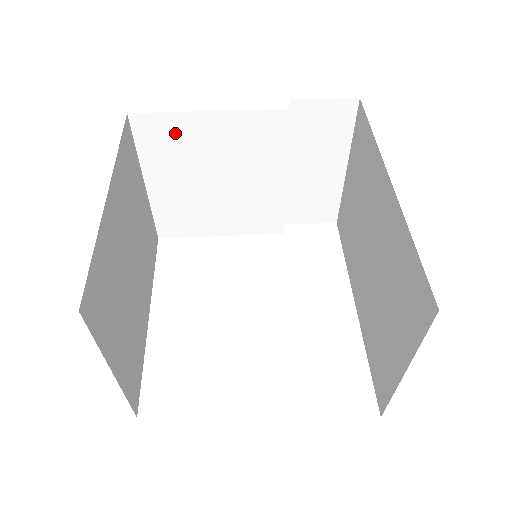
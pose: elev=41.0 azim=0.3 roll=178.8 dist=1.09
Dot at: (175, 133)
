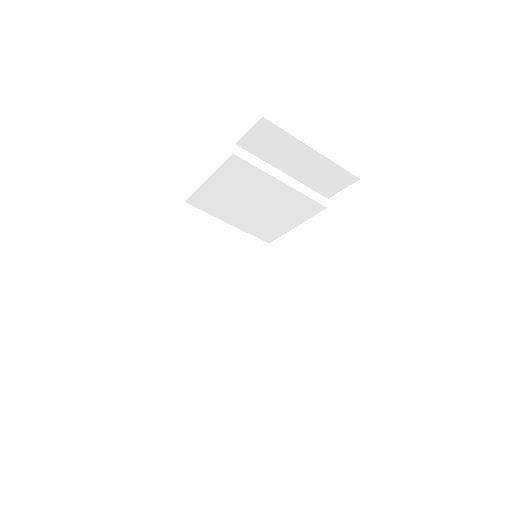
Dot at: (208, 197)
